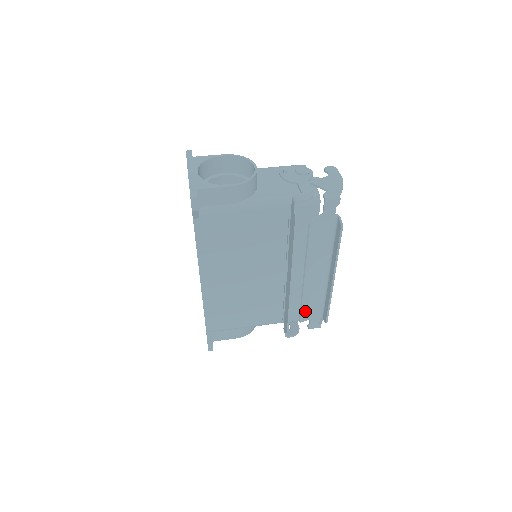
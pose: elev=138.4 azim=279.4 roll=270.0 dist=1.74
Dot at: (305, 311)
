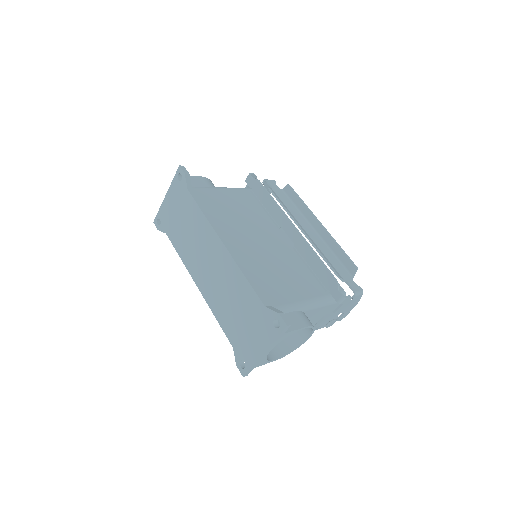
Dot at: (332, 267)
